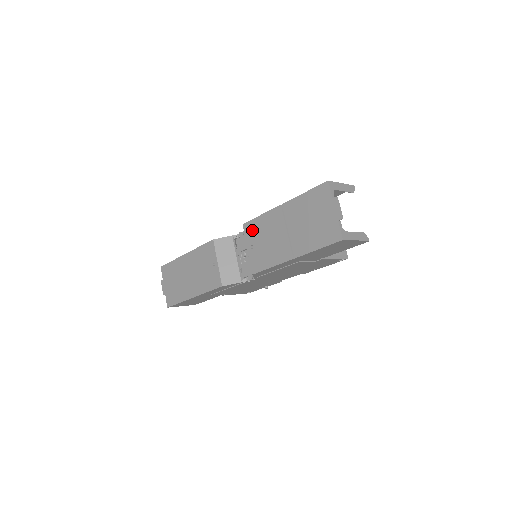
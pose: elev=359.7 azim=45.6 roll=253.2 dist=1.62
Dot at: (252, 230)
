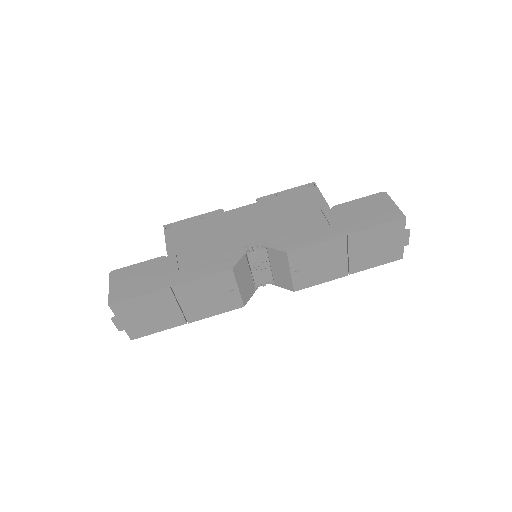
Dot at: (301, 257)
